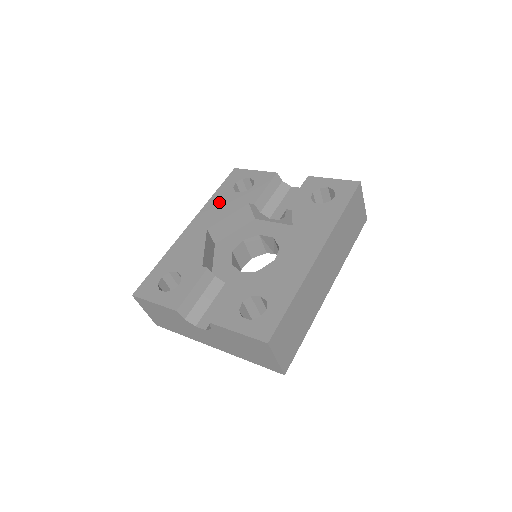
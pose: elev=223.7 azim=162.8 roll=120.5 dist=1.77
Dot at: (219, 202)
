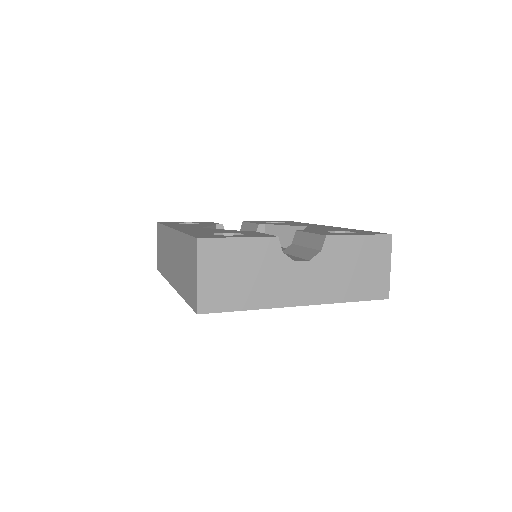
Dot at: occluded
